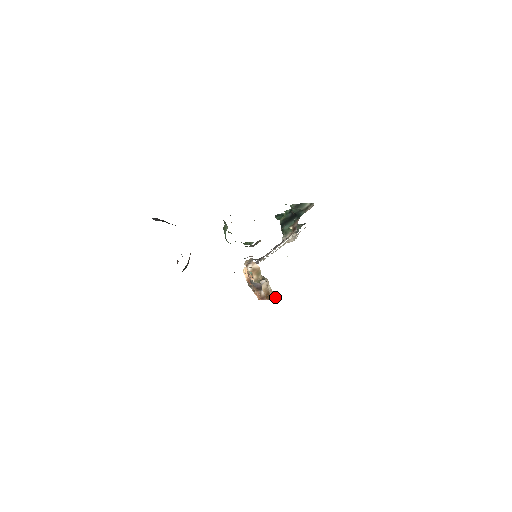
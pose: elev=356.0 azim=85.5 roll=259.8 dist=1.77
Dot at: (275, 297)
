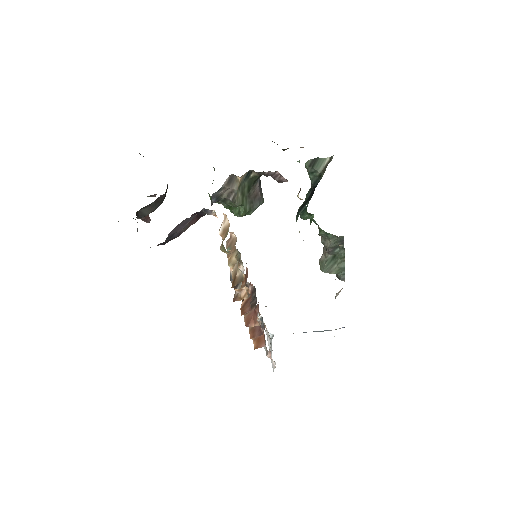
Dot at: (240, 279)
